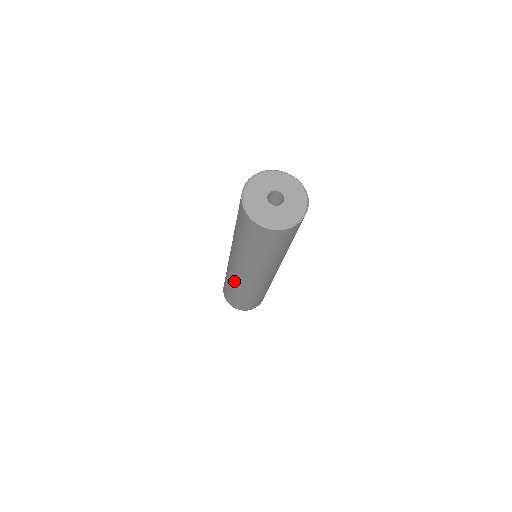
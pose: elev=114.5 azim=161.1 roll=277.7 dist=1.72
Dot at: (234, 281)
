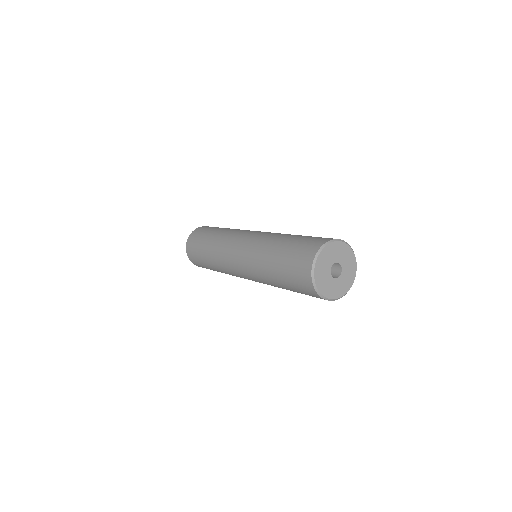
Dot at: (226, 271)
